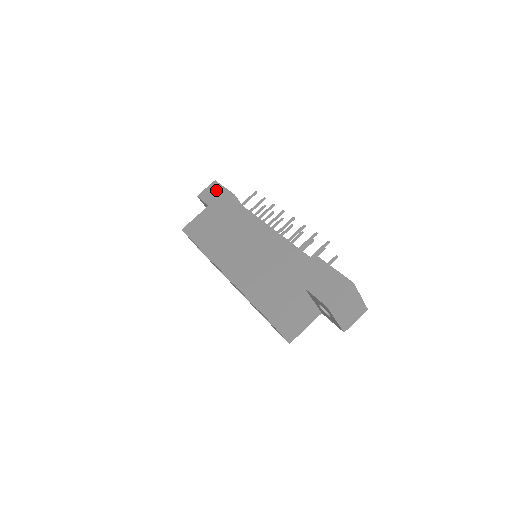
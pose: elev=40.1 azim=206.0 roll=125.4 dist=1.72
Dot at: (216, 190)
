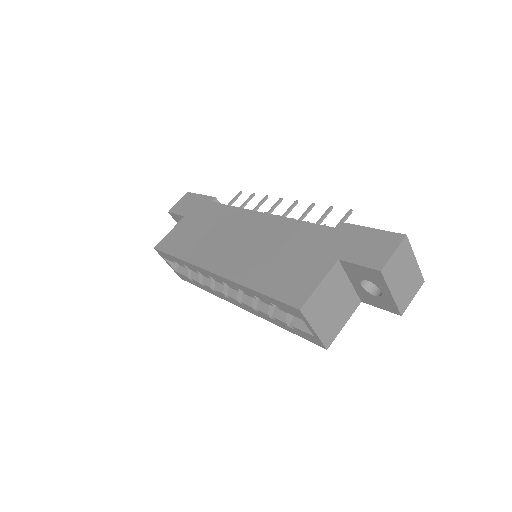
Dot at: (191, 200)
